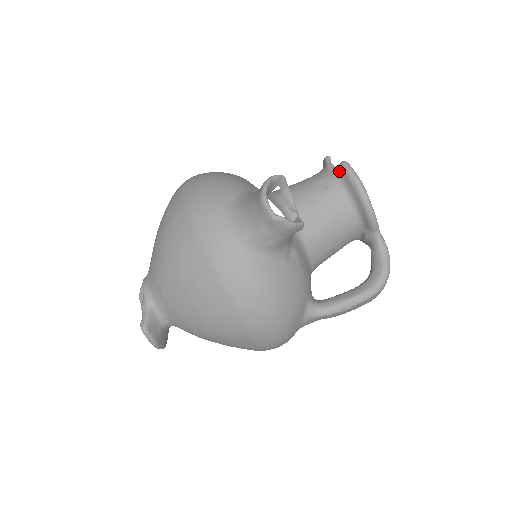
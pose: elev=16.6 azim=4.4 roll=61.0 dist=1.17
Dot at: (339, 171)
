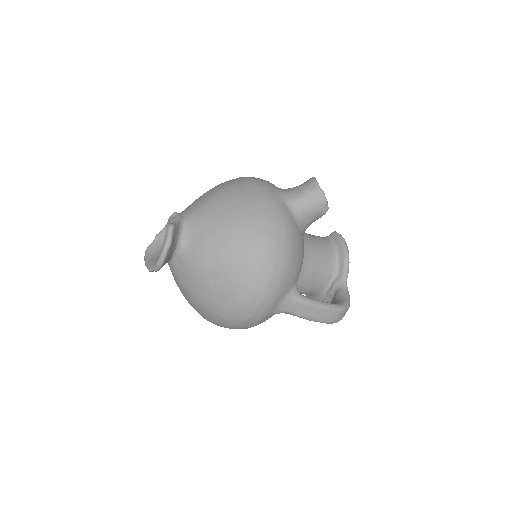
Dot at: (331, 235)
